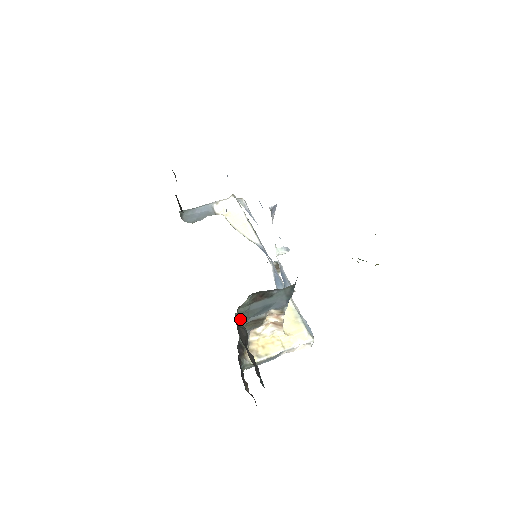
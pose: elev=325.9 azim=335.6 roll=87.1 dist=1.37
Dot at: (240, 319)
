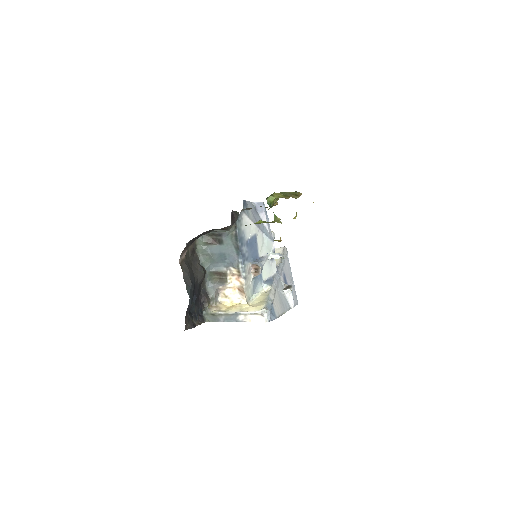
Dot at: (201, 259)
